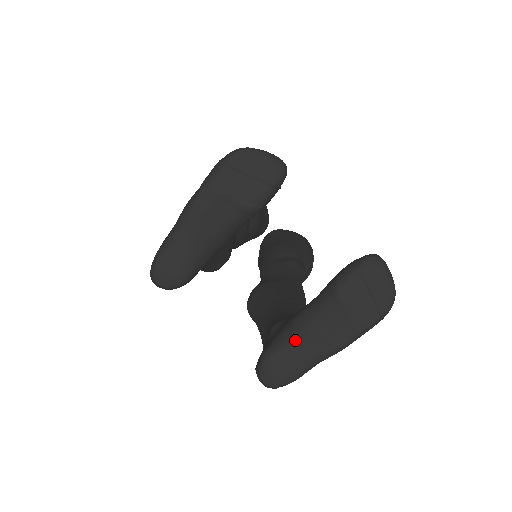
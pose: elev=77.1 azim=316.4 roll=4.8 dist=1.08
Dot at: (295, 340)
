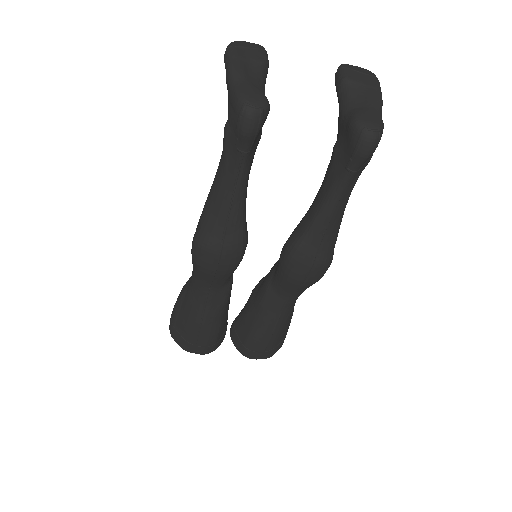
Dot at: (357, 109)
